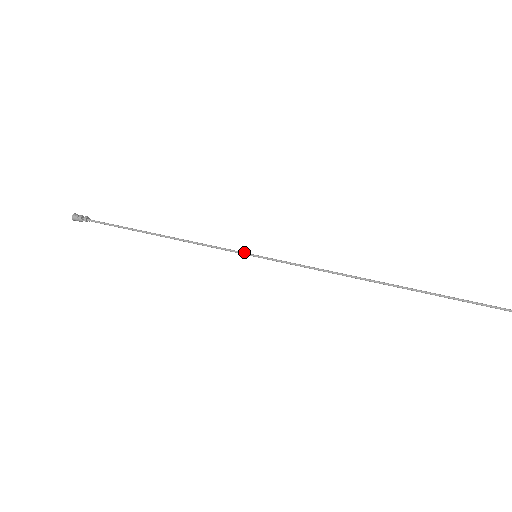
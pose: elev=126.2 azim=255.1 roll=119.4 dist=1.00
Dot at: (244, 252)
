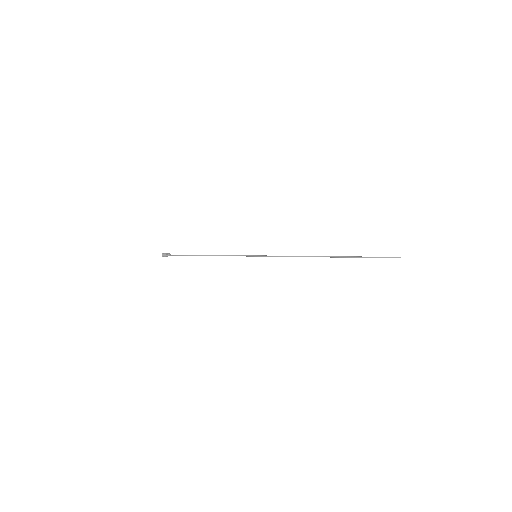
Dot at: (250, 255)
